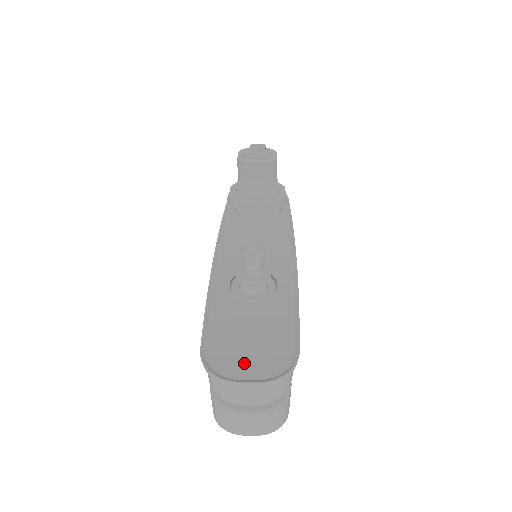
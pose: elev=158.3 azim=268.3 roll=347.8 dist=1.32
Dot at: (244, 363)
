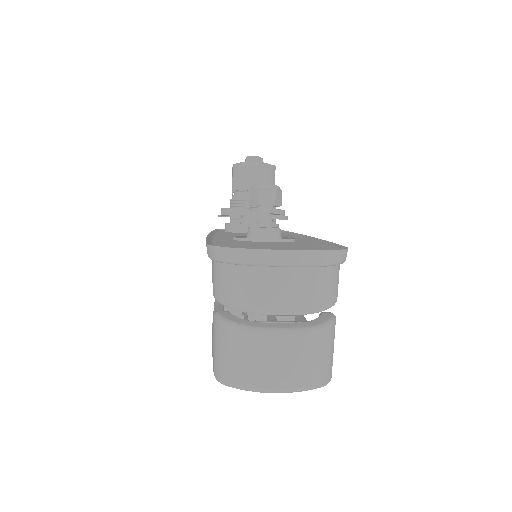
Dot at: occluded
